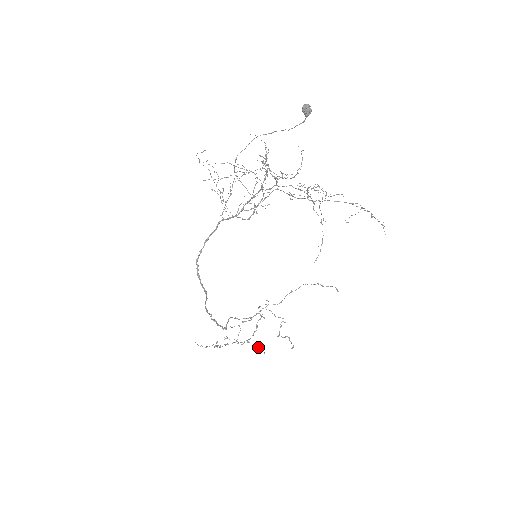
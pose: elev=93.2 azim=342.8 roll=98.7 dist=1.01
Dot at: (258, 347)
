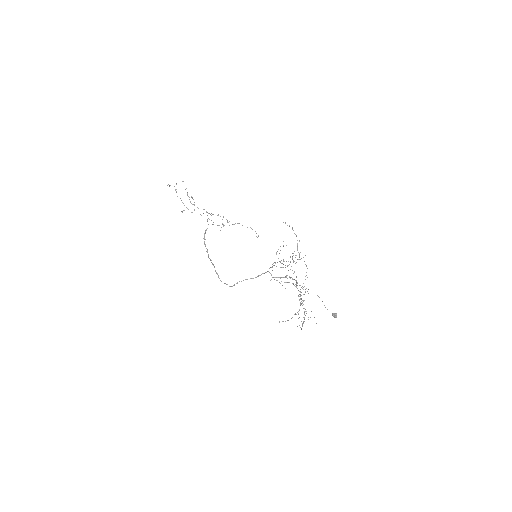
Dot at: occluded
